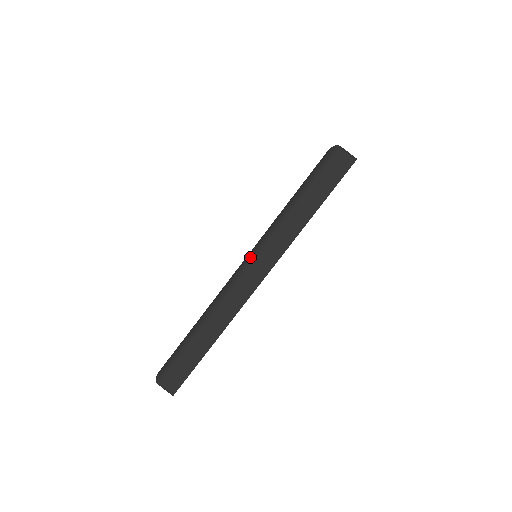
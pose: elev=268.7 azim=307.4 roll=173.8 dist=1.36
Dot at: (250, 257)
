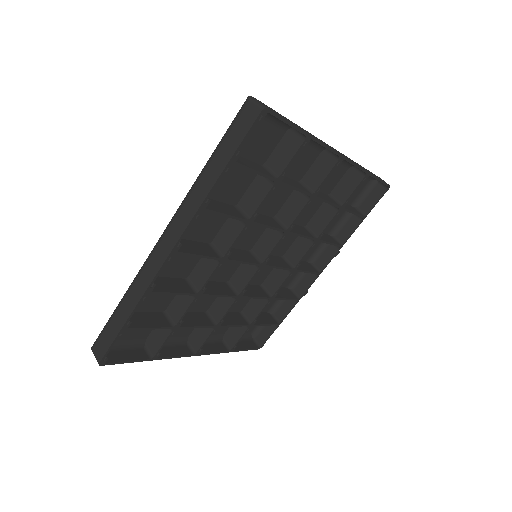
Dot at: (168, 224)
